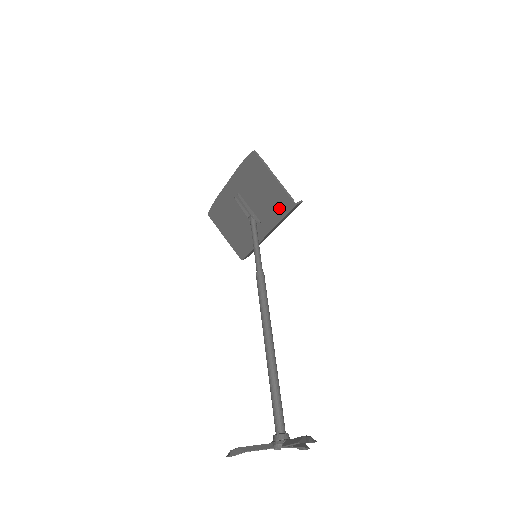
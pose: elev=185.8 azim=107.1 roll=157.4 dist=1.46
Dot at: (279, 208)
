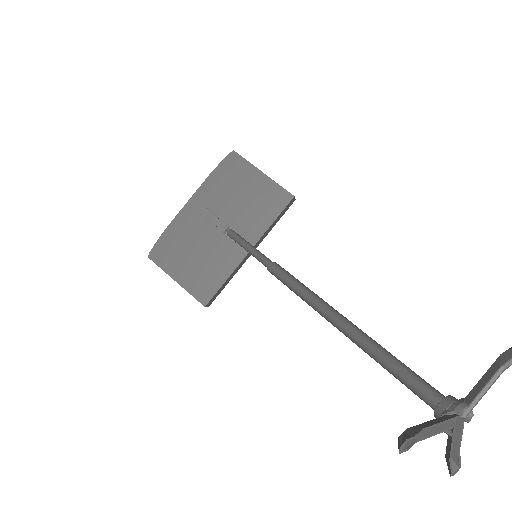
Dot at: (270, 208)
